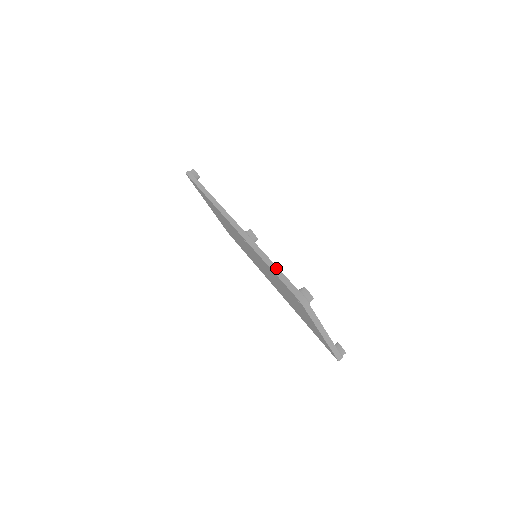
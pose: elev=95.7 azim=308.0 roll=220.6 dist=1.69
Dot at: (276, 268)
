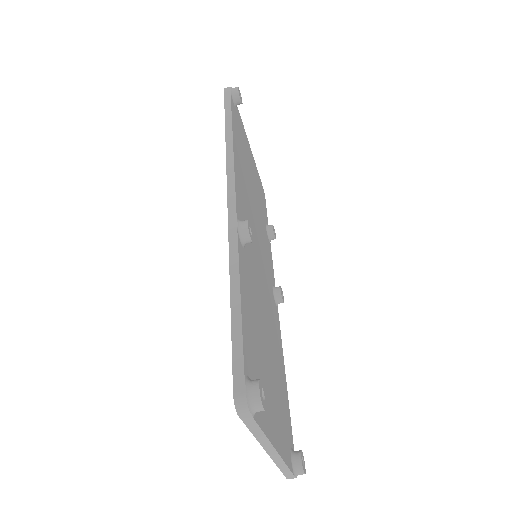
Dot at: (238, 315)
